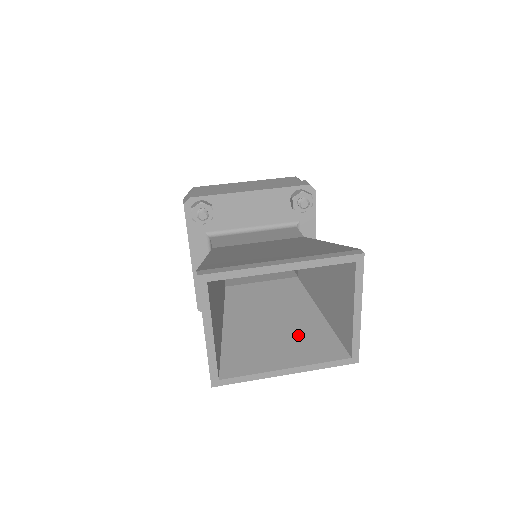
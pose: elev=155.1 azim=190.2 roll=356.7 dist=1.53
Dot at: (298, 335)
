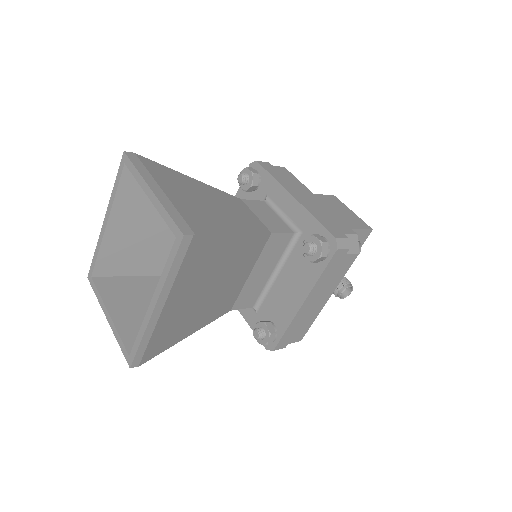
Dot at: occluded
